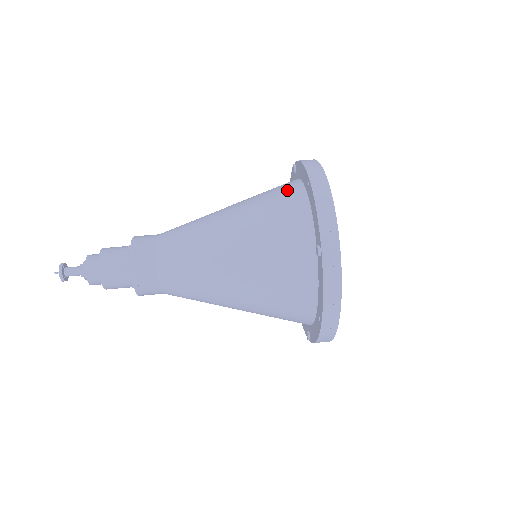
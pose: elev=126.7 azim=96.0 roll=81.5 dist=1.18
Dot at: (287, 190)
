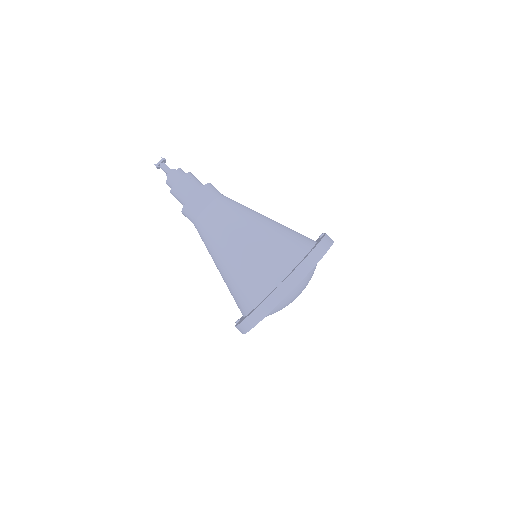
Dot at: (251, 295)
